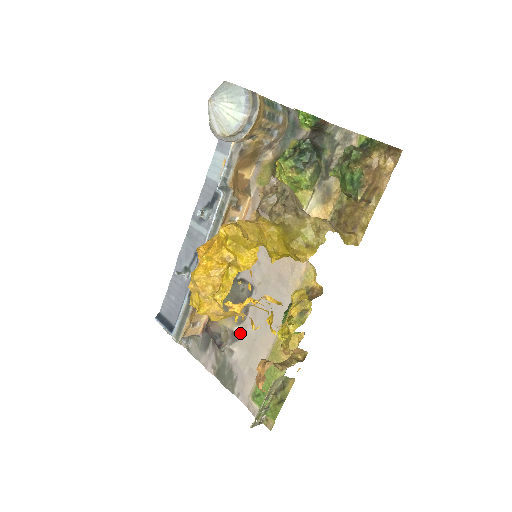
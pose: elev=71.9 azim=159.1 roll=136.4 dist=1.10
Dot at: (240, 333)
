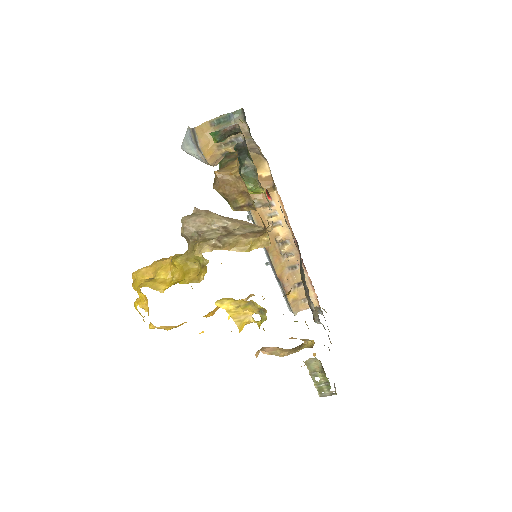
Dot at: occluded
